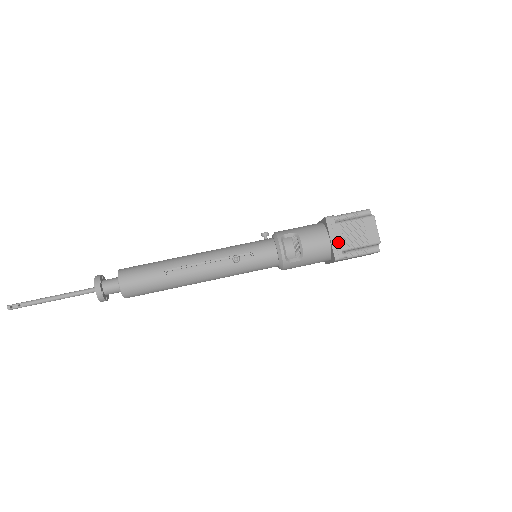
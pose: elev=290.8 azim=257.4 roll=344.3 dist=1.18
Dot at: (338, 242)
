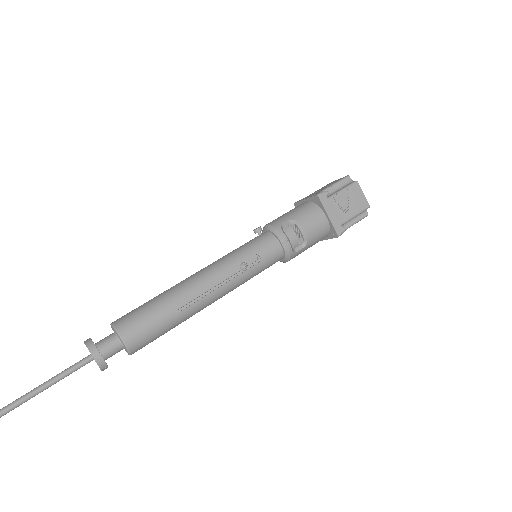
Dot at: (336, 217)
